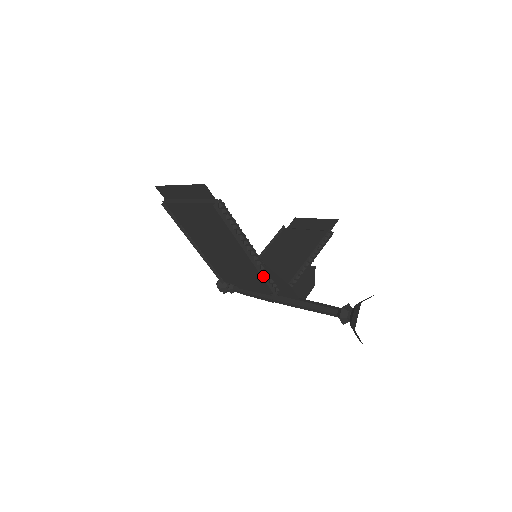
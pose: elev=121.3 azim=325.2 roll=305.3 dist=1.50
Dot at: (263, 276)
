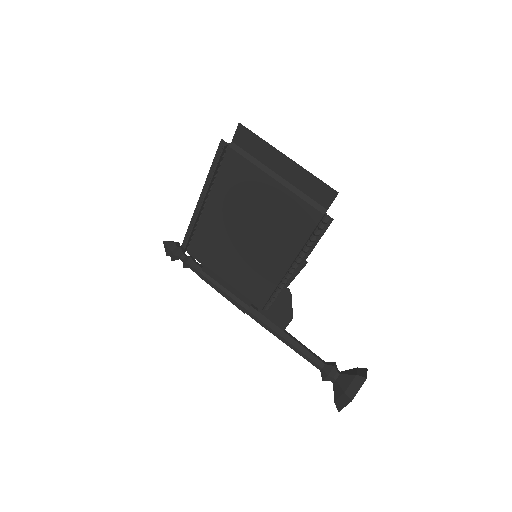
Dot at: (273, 293)
